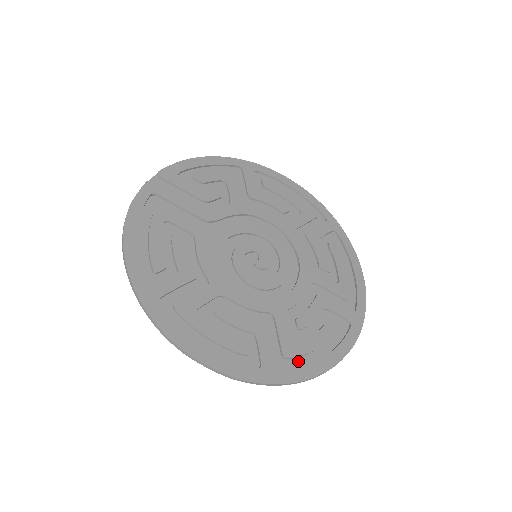
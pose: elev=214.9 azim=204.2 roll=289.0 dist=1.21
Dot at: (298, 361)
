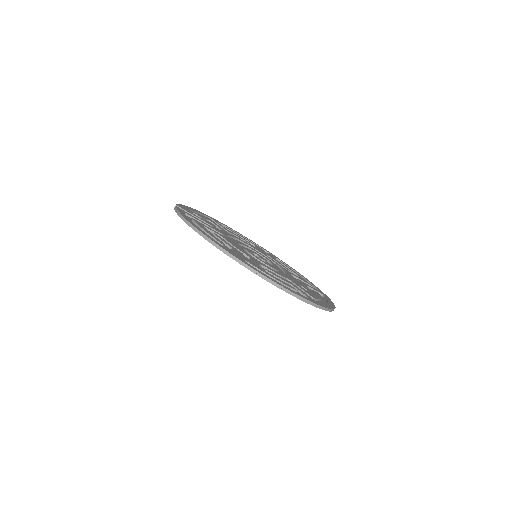
Dot at: occluded
